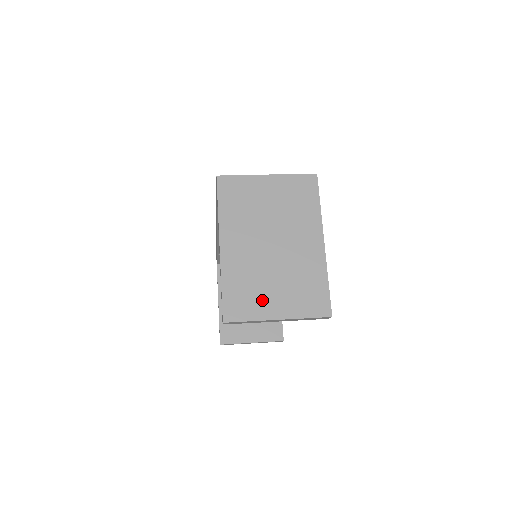
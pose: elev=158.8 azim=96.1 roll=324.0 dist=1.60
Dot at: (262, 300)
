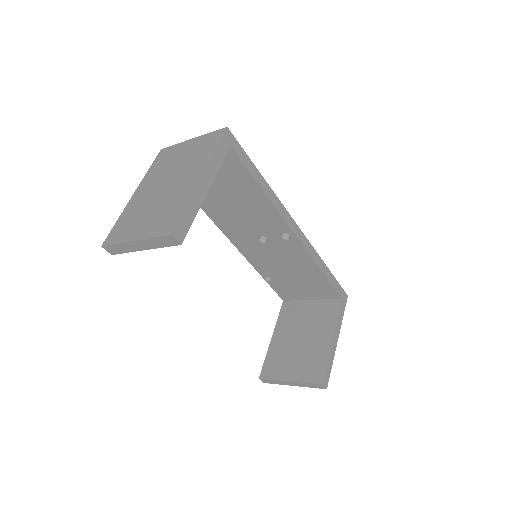
Dot at: (133, 227)
